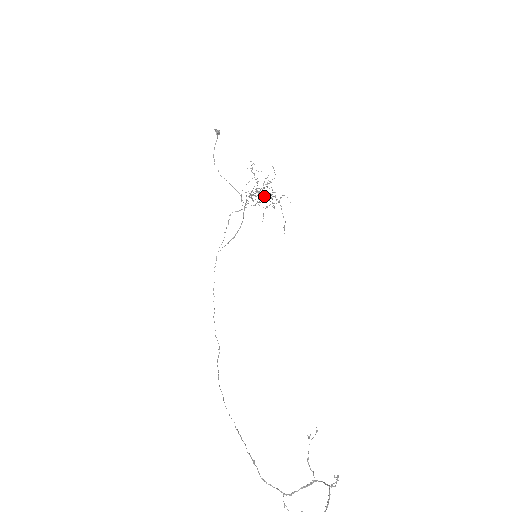
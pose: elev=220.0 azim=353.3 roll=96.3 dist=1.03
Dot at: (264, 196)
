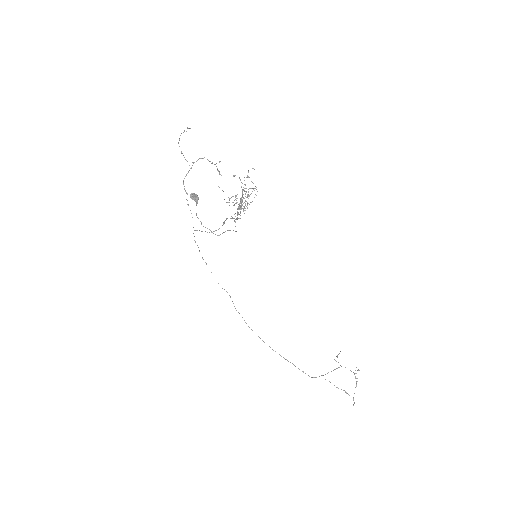
Dot at: (242, 197)
